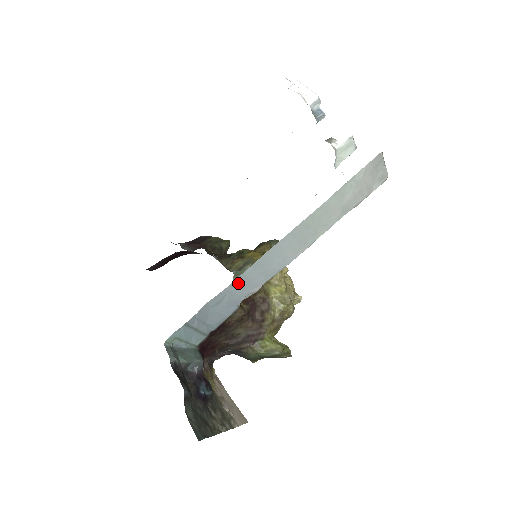
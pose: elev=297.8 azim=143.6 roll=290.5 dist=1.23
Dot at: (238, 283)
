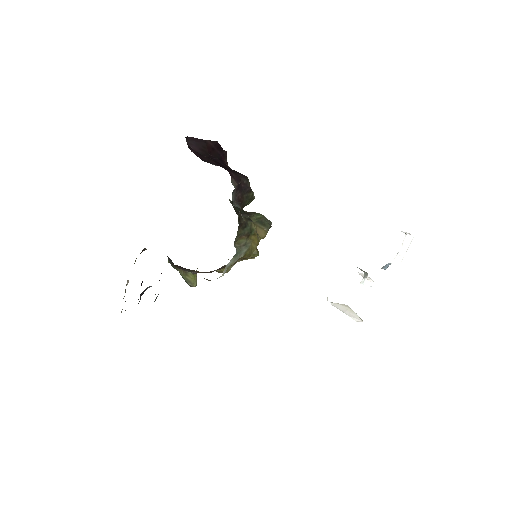
Dot at: occluded
